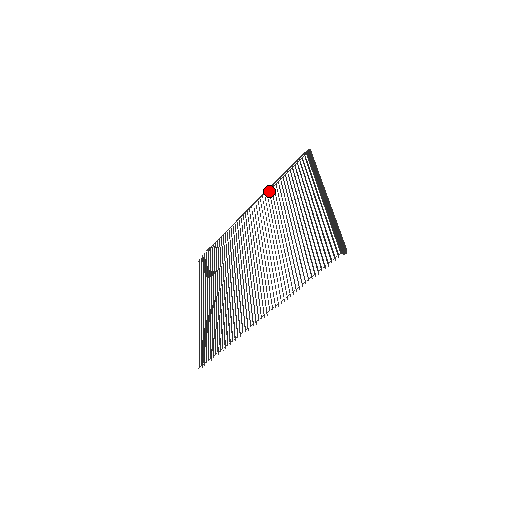
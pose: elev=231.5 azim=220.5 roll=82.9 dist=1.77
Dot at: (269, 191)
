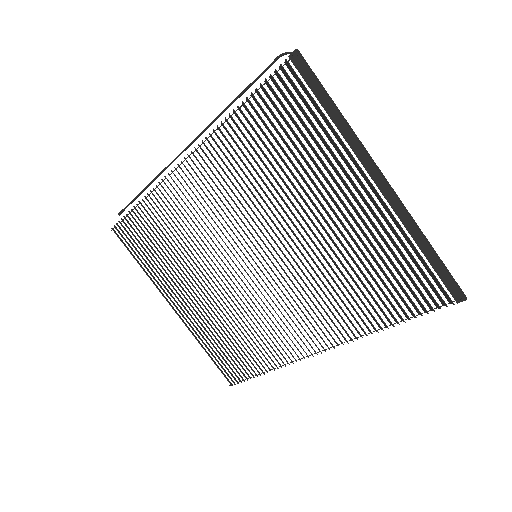
Dot at: (222, 133)
